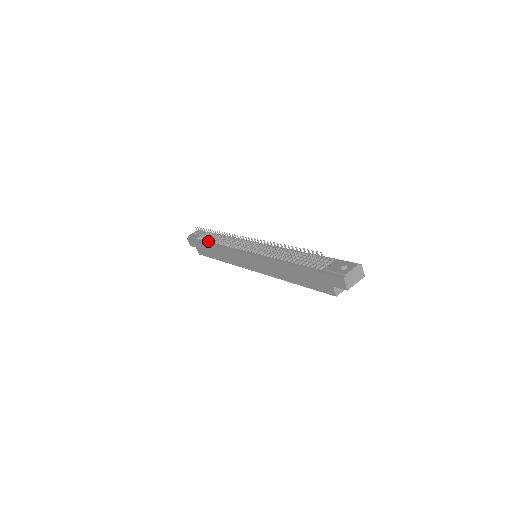
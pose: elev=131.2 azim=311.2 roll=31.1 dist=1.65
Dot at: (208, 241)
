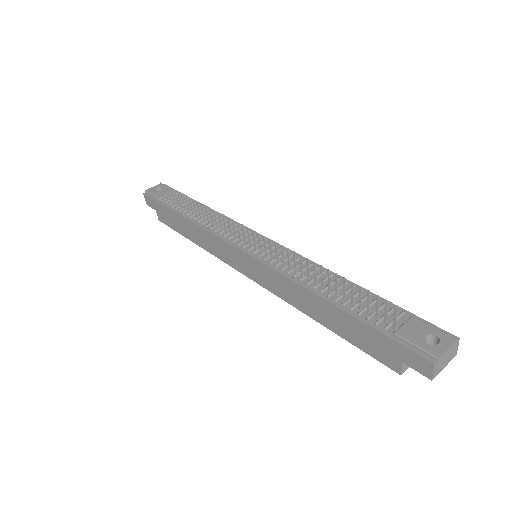
Dot at: (178, 209)
